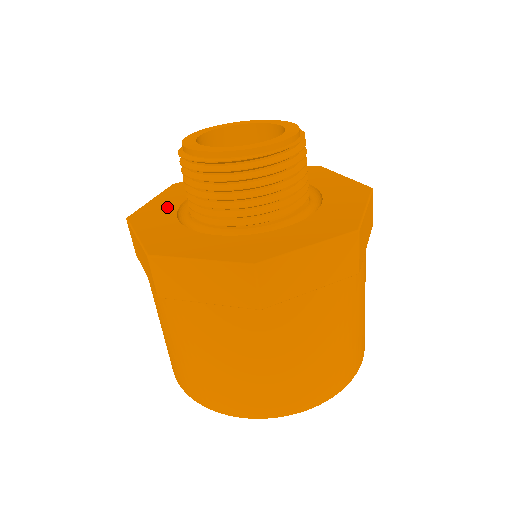
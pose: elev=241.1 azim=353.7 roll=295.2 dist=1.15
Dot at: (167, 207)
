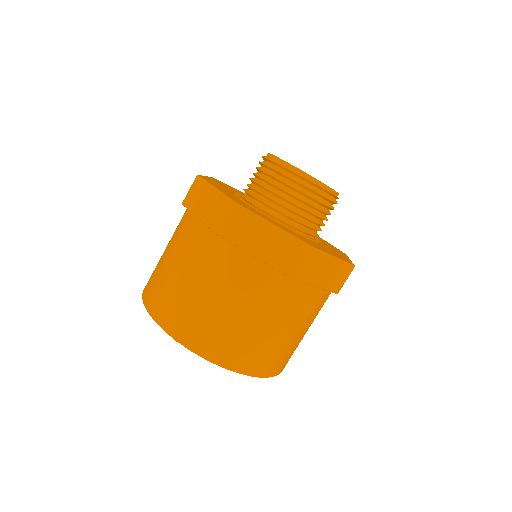
Dot at: (237, 191)
